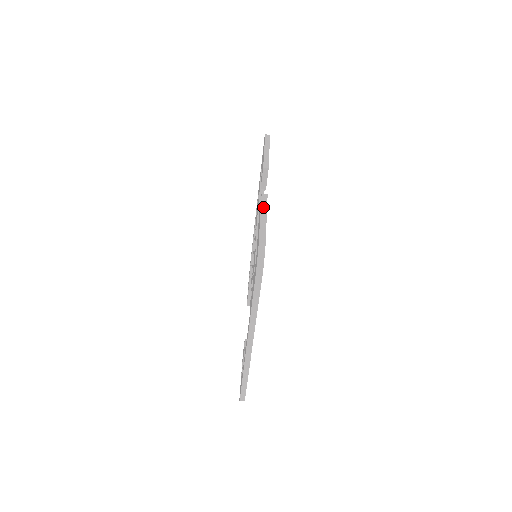
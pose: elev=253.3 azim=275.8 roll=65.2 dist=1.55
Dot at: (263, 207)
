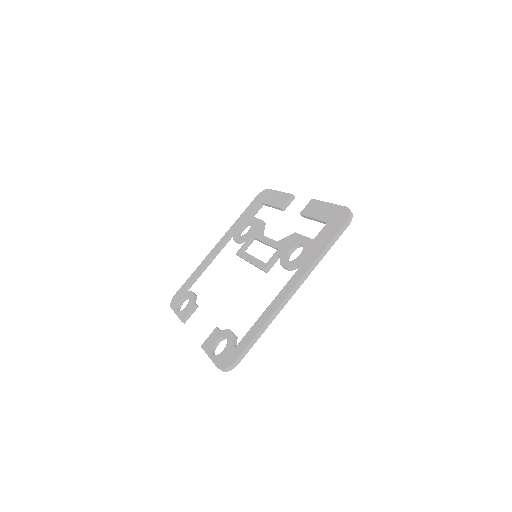
Dot at: (323, 202)
